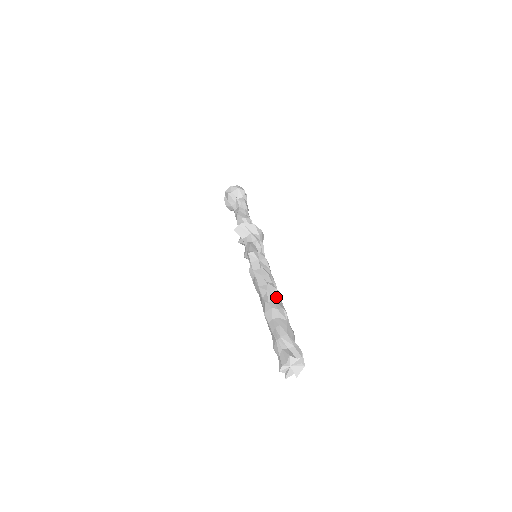
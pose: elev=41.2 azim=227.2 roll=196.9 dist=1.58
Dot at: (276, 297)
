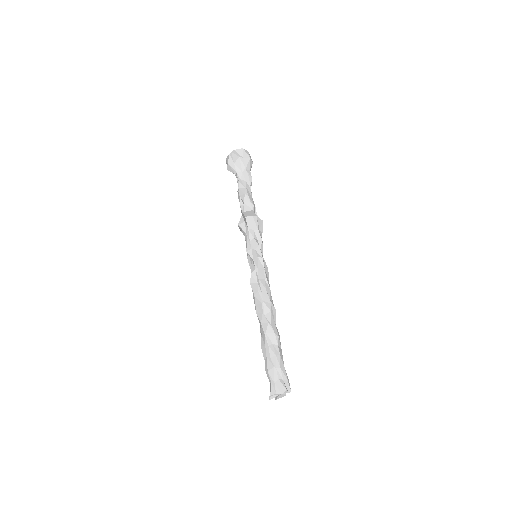
Dot at: (275, 320)
